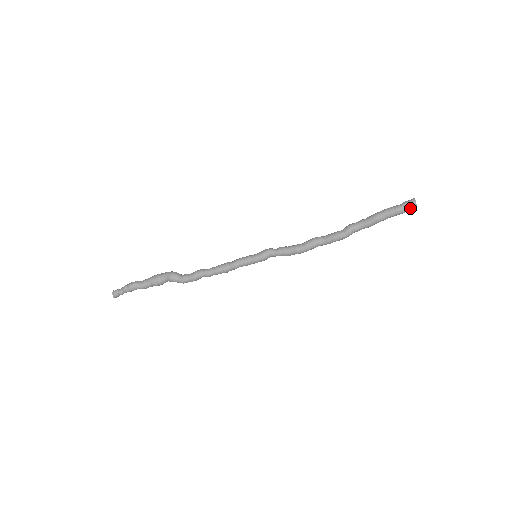
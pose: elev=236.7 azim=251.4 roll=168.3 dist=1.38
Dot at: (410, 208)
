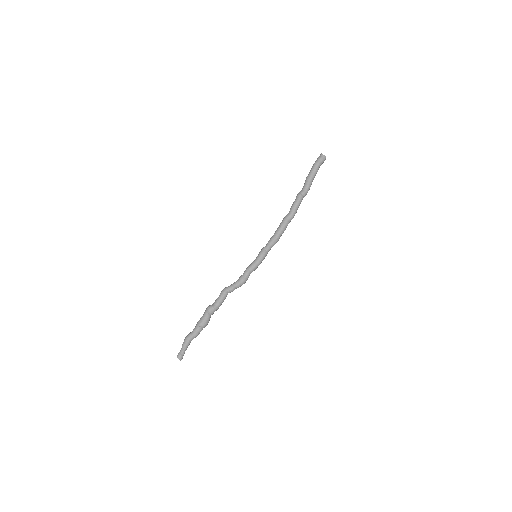
Dot at: (320, 158)
